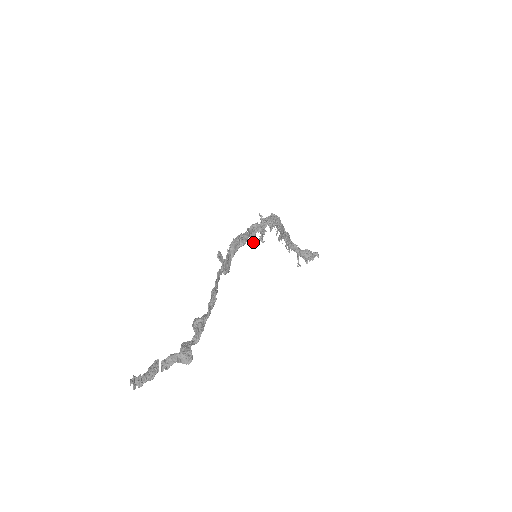
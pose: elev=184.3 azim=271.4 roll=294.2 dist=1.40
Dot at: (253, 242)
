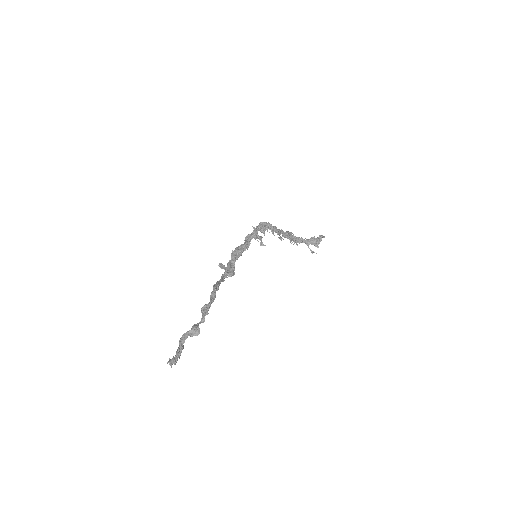
Dot at: occluded
